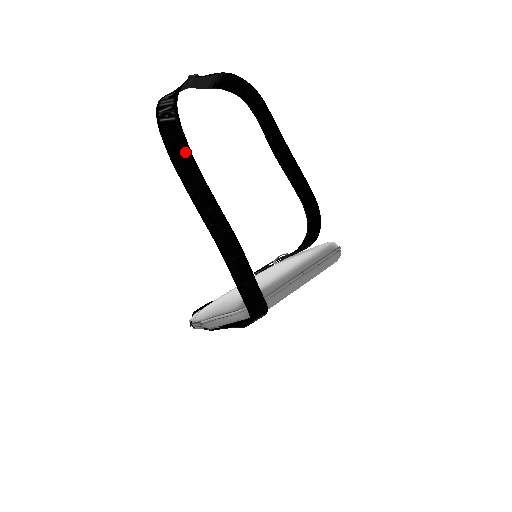
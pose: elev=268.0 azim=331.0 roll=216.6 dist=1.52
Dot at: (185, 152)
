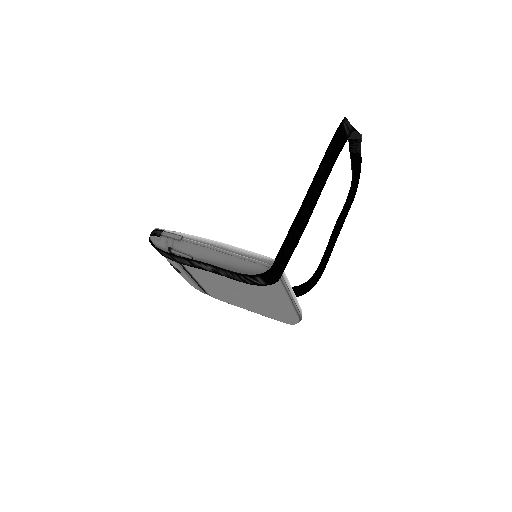
Dot at: (337, 152)
